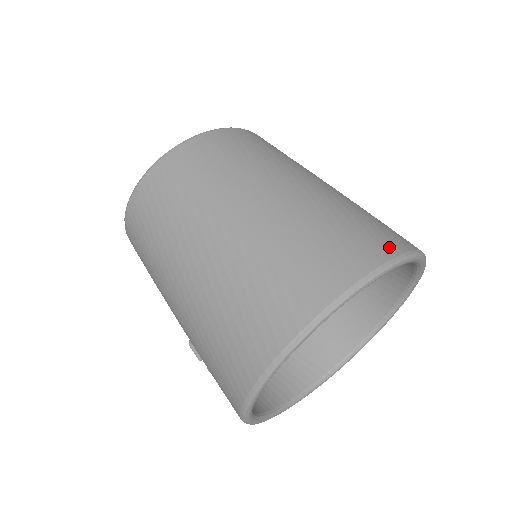
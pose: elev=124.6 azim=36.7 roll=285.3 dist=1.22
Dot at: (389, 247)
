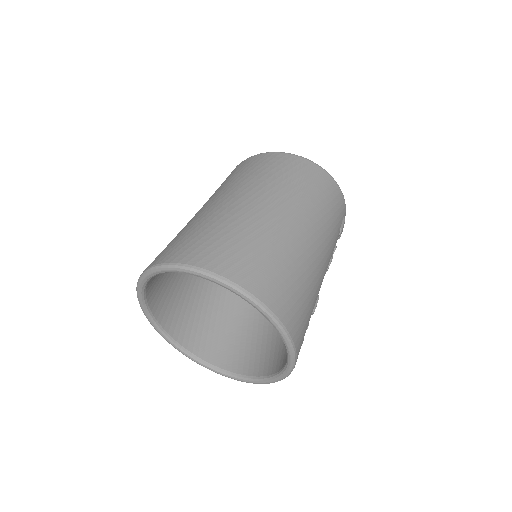
Dot at: (165, 257)
